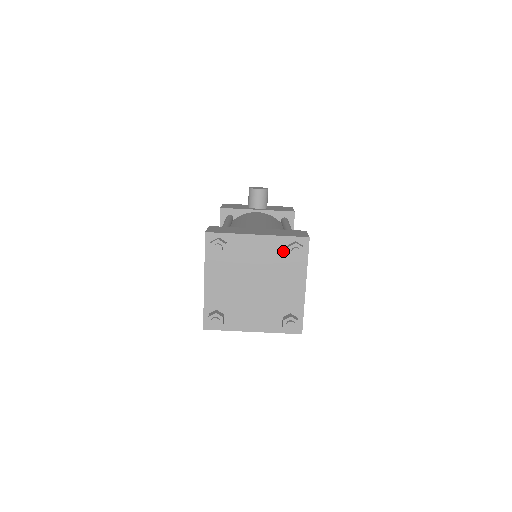
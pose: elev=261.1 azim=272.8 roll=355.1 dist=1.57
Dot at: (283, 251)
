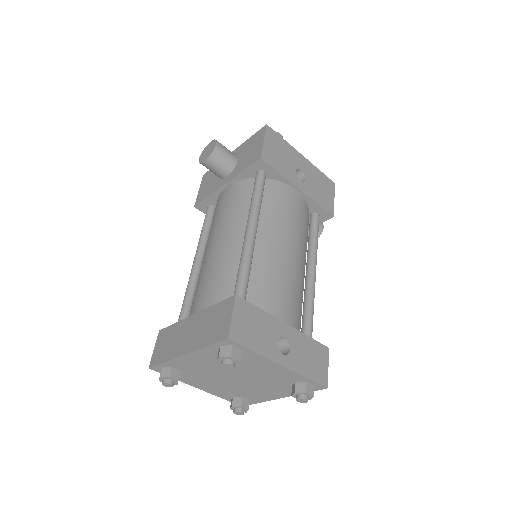
Dot at: occluded
